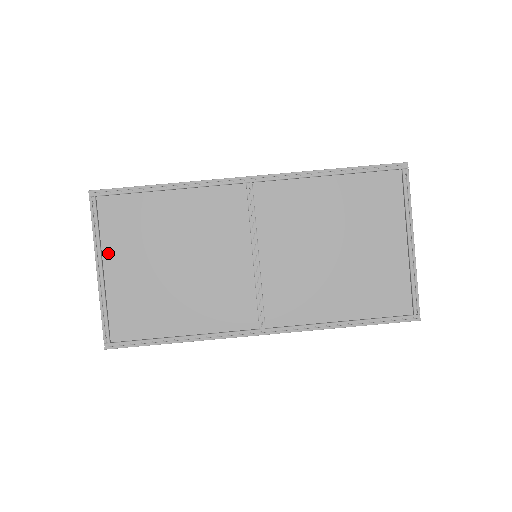
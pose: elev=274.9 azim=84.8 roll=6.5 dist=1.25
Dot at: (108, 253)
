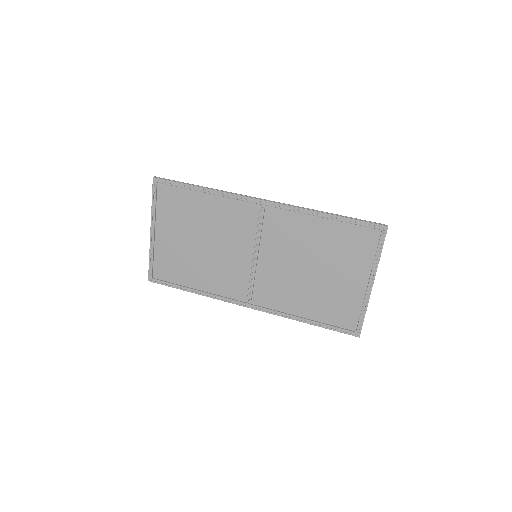
Dot at: (159, 222)
